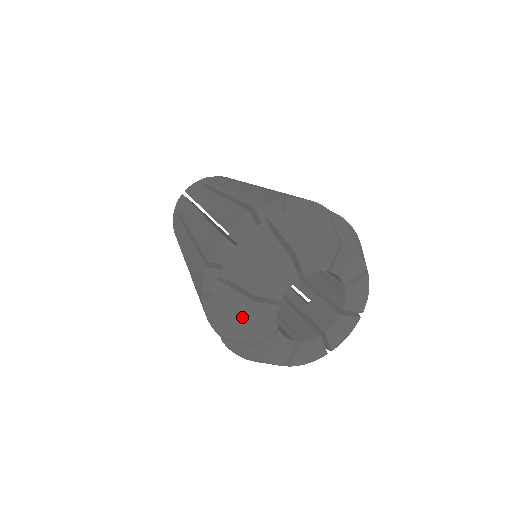
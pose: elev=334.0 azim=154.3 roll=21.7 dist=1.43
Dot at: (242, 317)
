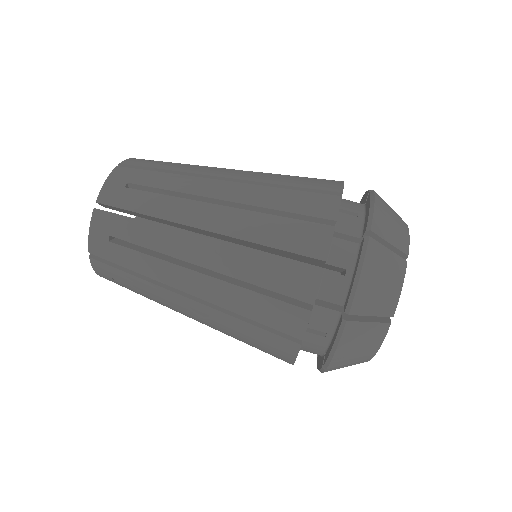
Dot at: occluded
